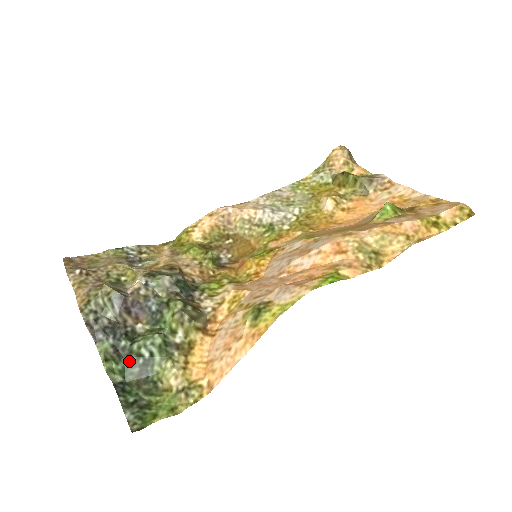
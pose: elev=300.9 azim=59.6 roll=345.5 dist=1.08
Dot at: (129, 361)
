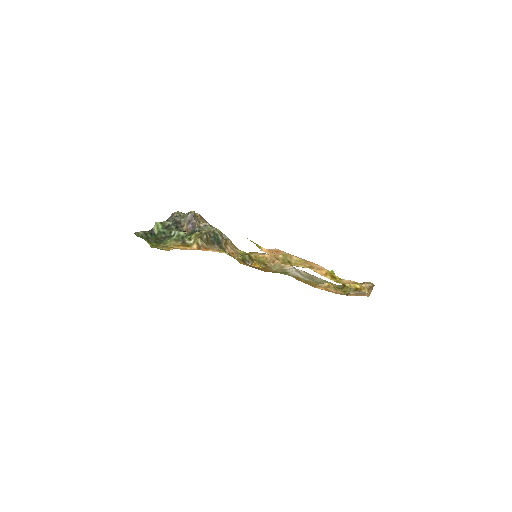
Dot at: (166, 232)
